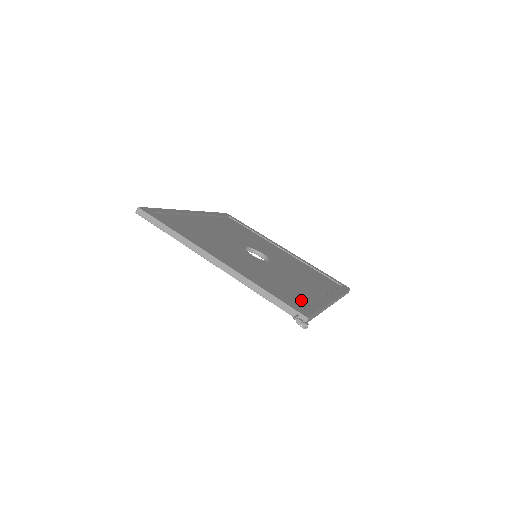
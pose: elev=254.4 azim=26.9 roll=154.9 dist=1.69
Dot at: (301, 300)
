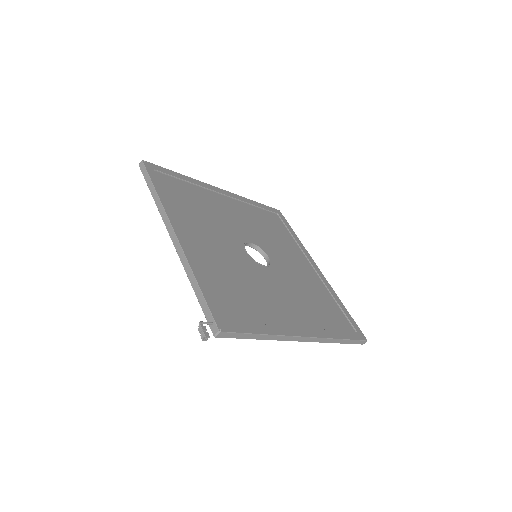
Dot at: (247, 314)
